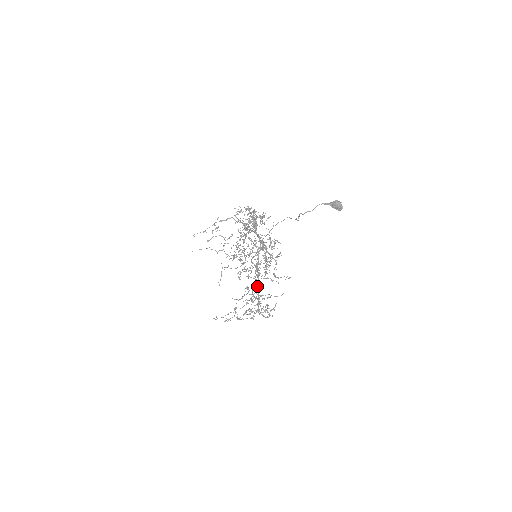
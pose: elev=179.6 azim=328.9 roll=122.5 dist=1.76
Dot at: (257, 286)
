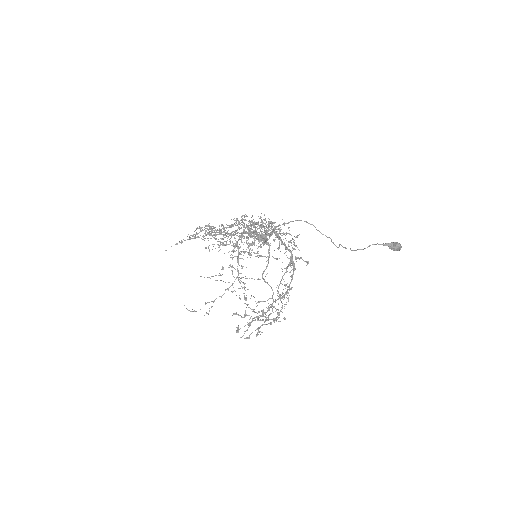
Dot at: (273, 312)
